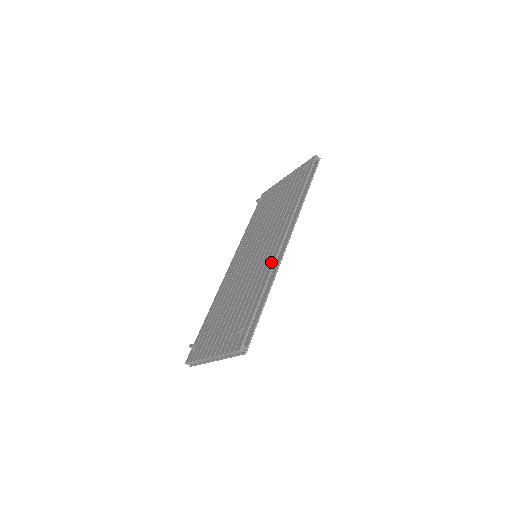
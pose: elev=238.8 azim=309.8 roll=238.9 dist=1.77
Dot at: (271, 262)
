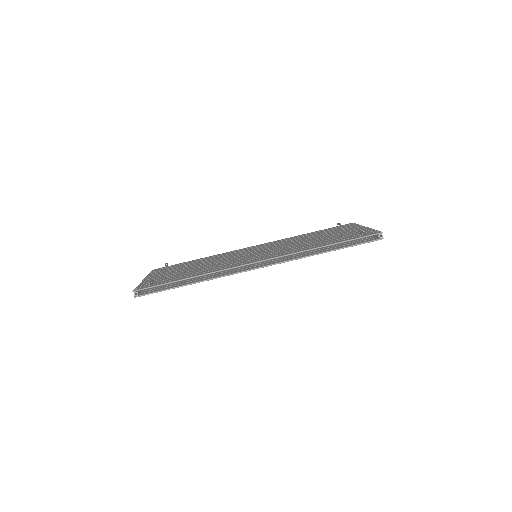
Dot at: (228, 267)
